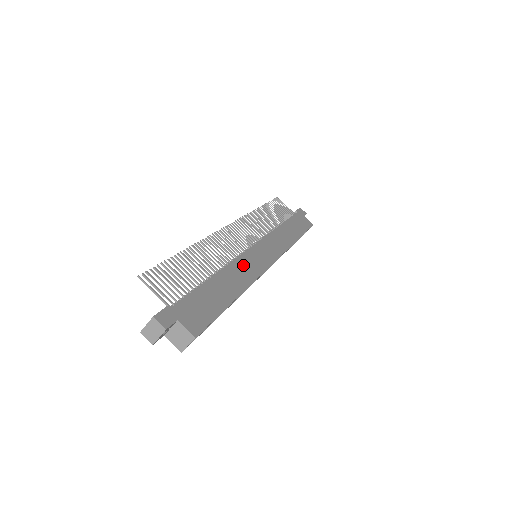
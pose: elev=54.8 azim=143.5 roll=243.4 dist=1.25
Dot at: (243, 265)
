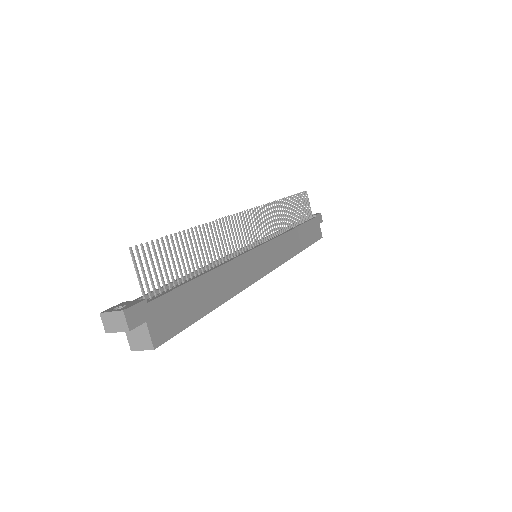
Dot at: (240, 268)
